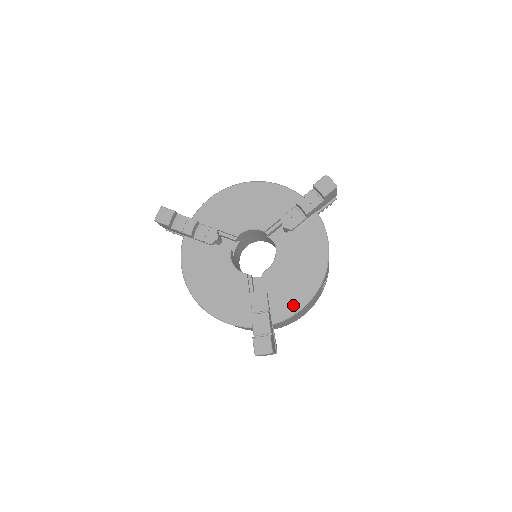
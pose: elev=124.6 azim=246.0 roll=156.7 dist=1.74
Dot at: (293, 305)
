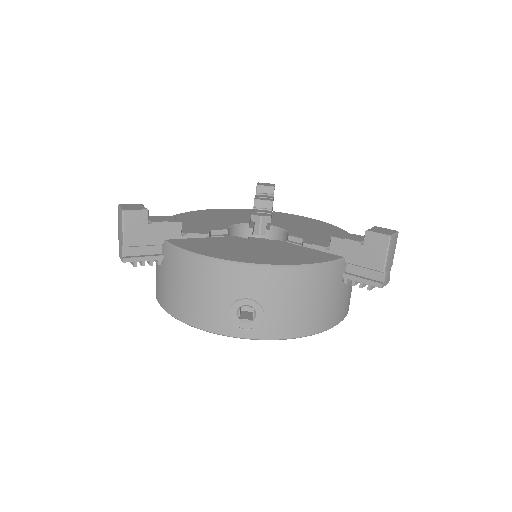
Dot at: occluded
